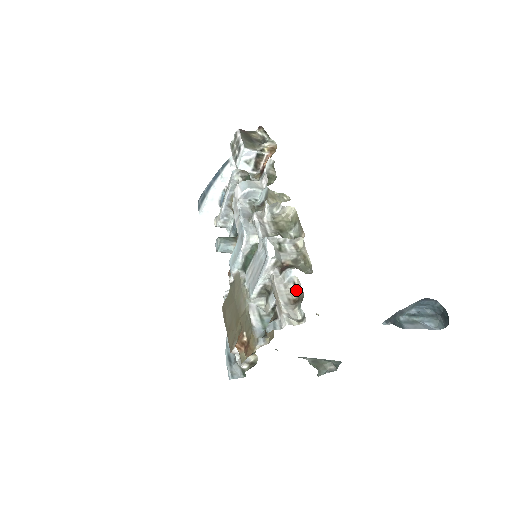
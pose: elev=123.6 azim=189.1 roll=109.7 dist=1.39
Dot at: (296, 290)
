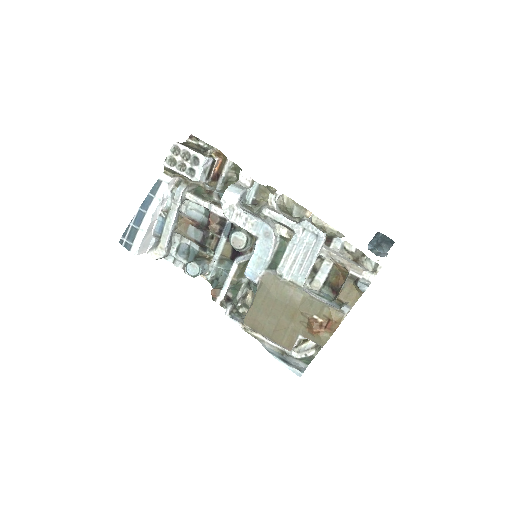
Dot at: (348, 253)
